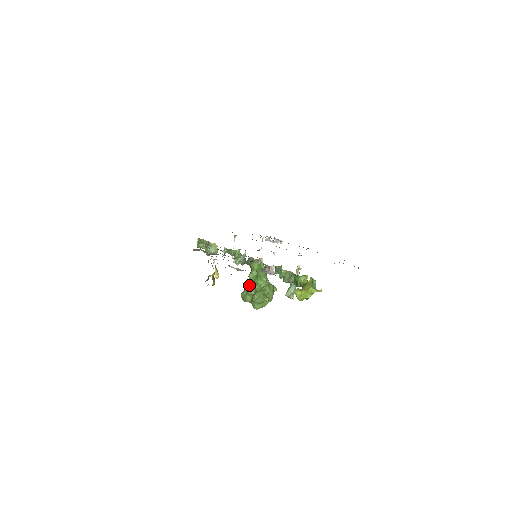
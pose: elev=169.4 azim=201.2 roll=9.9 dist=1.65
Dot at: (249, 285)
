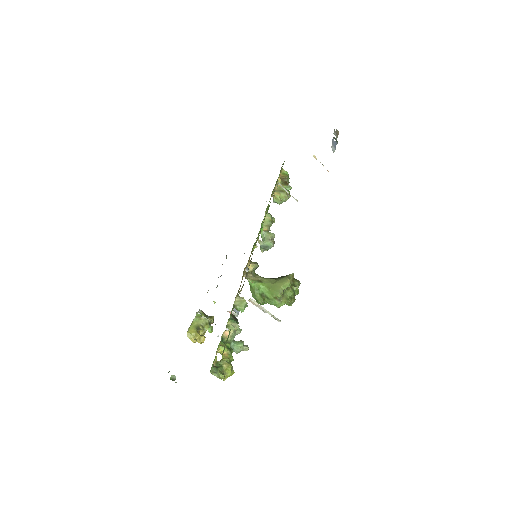
Dot at: occluded
